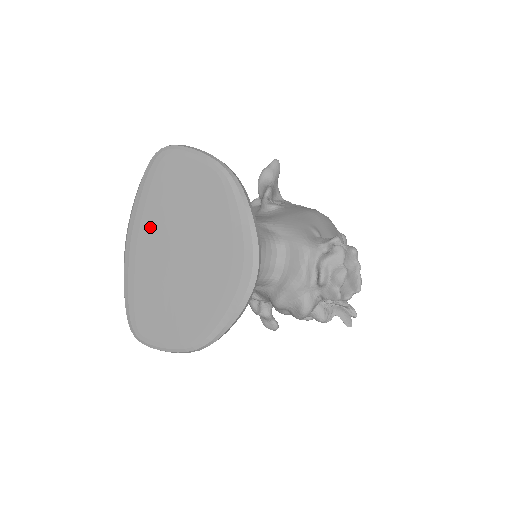
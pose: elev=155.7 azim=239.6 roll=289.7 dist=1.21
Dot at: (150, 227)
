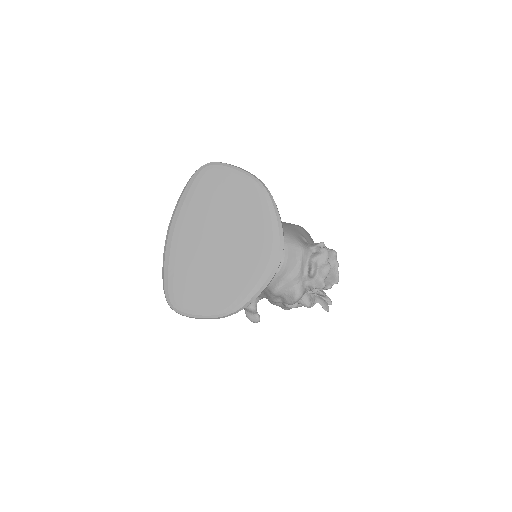
Dot at: (193, 221)
